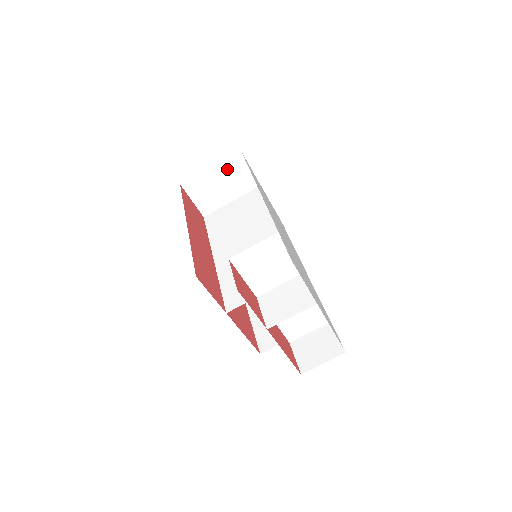
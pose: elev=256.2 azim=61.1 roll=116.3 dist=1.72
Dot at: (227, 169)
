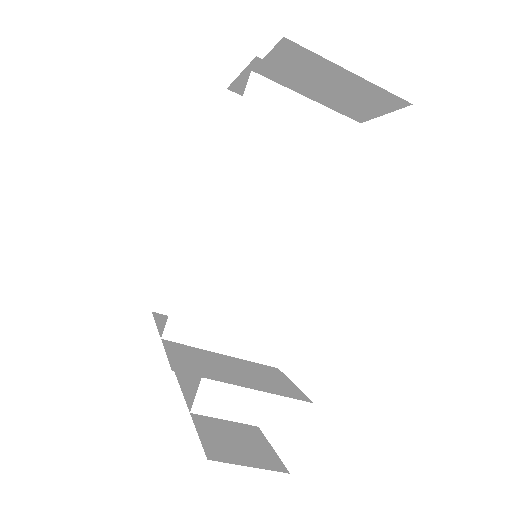
Dot at: (363, 91)
